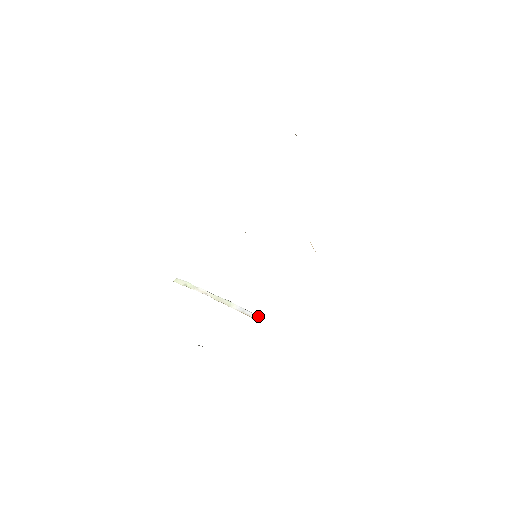
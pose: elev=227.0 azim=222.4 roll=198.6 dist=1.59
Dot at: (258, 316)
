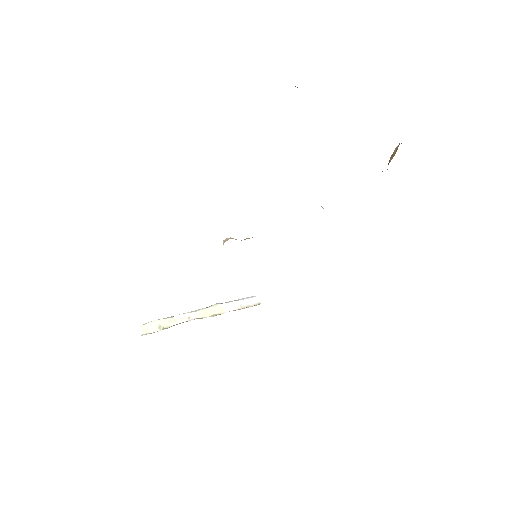
Dot at: (256, 297)
